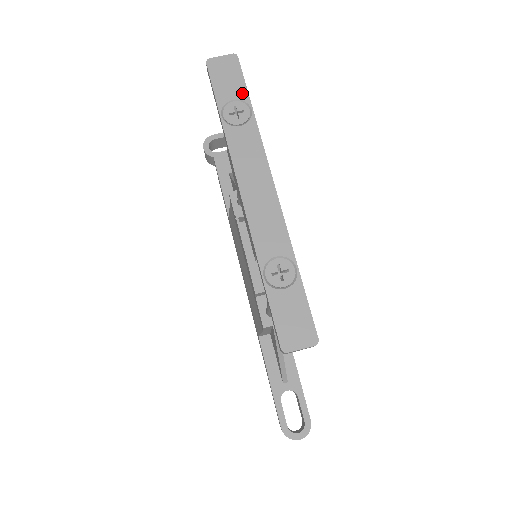
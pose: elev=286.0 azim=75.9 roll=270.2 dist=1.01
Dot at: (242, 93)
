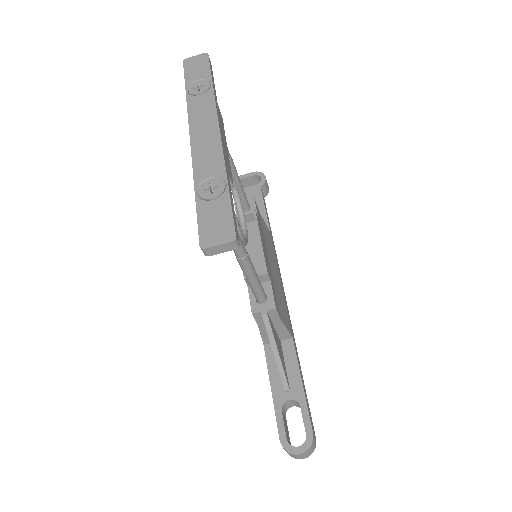
Dot at: (206, 75)
